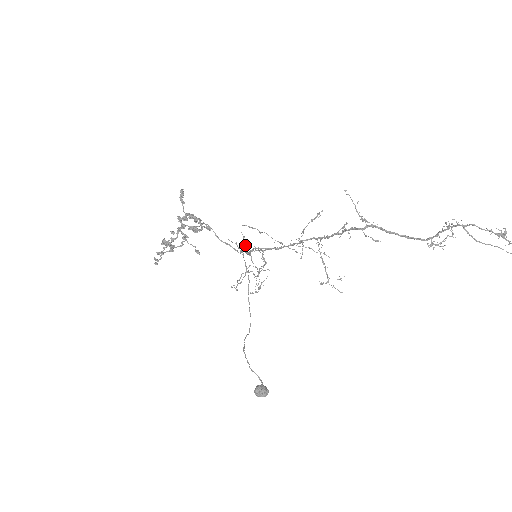
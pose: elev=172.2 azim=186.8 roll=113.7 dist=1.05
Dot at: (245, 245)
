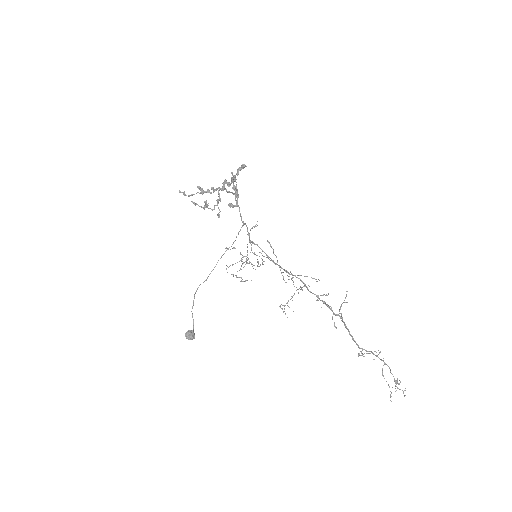
Dot at: (252, 228)
